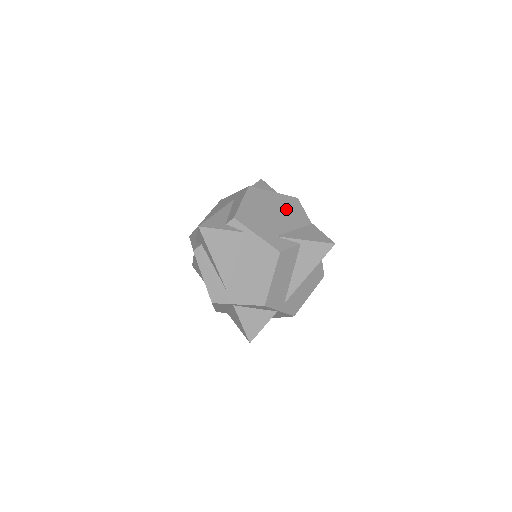
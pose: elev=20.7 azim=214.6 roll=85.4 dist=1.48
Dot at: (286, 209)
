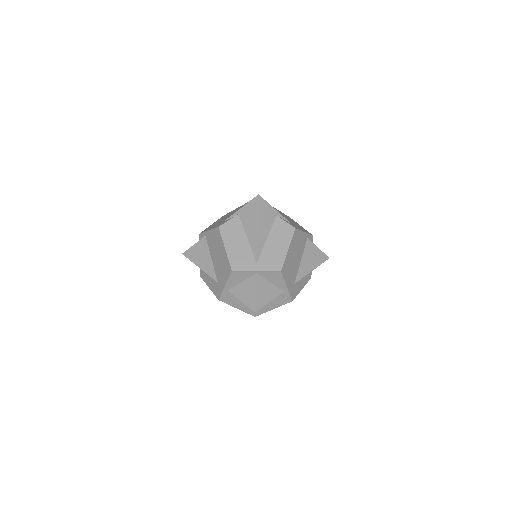
Dot at: occluded
